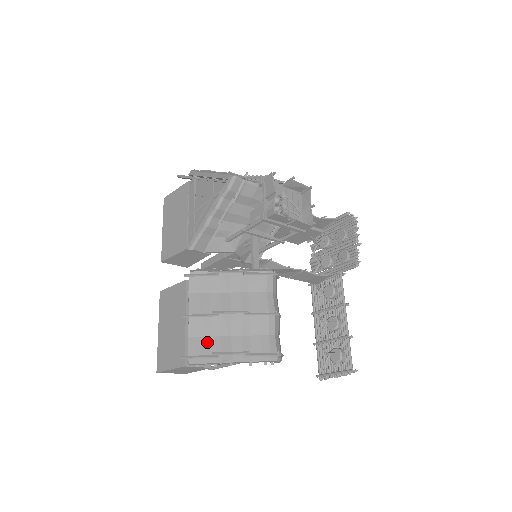
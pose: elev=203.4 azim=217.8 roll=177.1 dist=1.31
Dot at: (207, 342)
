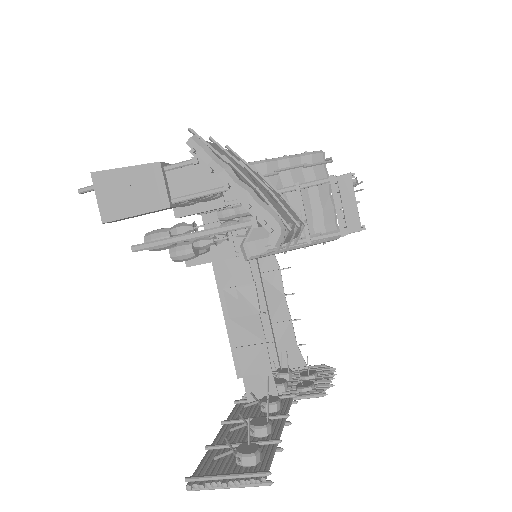
Dot at: occluded
